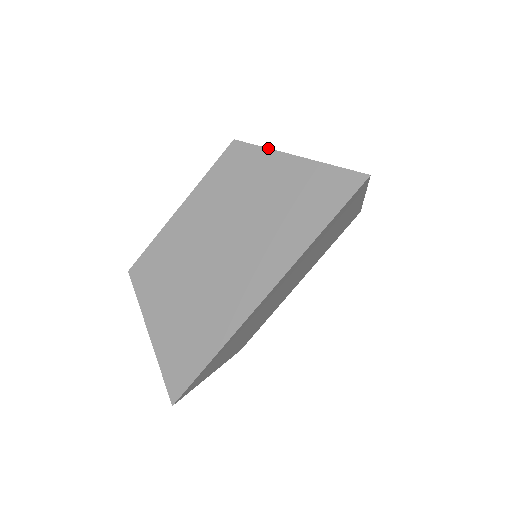
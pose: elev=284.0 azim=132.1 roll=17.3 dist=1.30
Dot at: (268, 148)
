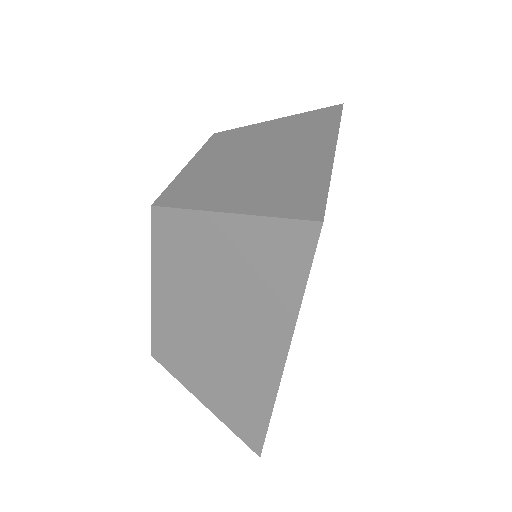
Dot at: (192, 210)
